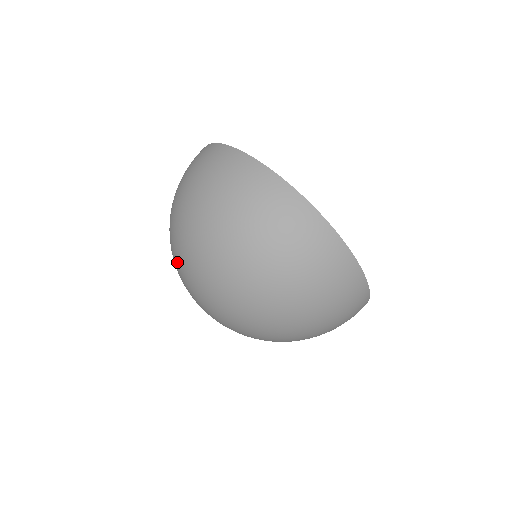
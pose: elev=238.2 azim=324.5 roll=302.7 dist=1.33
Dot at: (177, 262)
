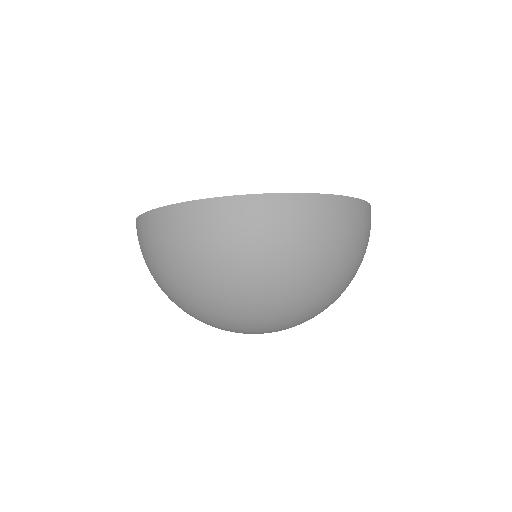
Dot at: occluded
